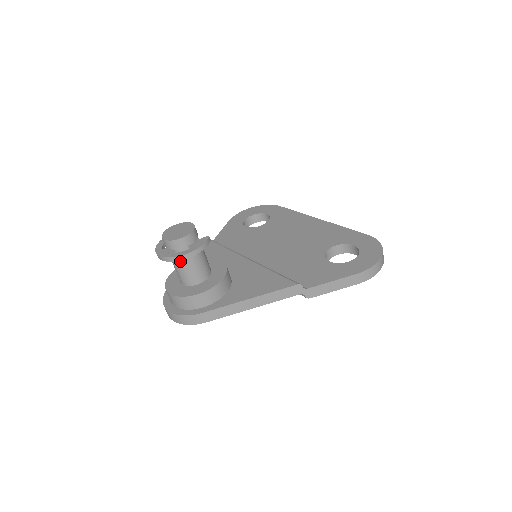
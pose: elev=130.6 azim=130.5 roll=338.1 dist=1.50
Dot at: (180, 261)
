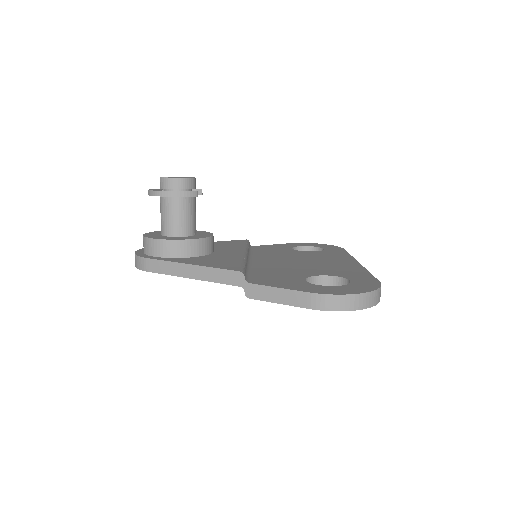
Dot at: (162, 203)
